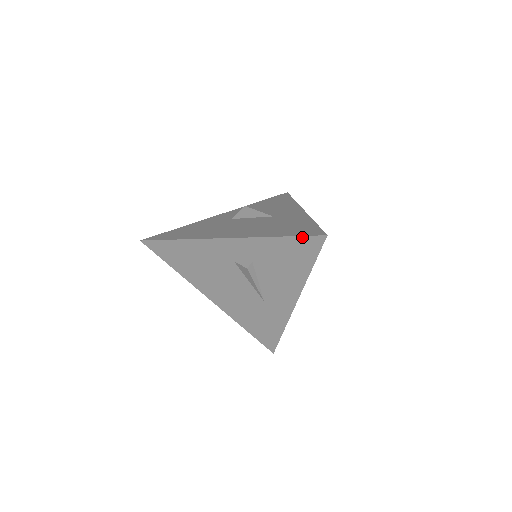
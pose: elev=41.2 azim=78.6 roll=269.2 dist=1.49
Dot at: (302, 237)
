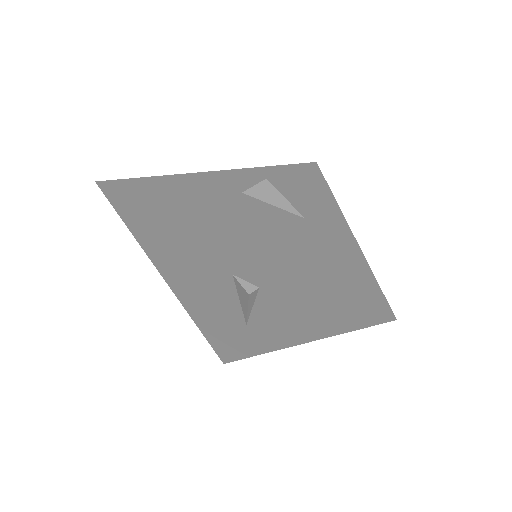
Dot at: (357, 303)
